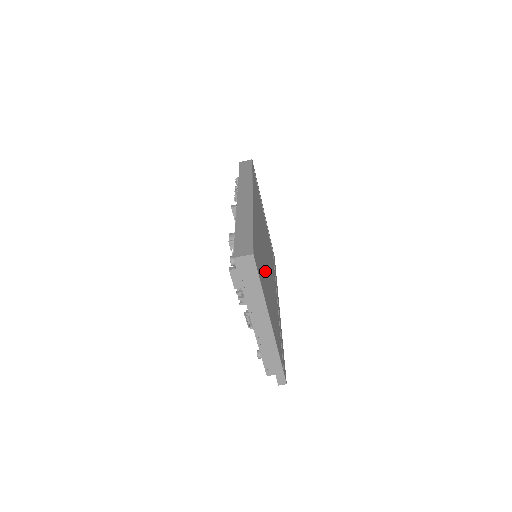
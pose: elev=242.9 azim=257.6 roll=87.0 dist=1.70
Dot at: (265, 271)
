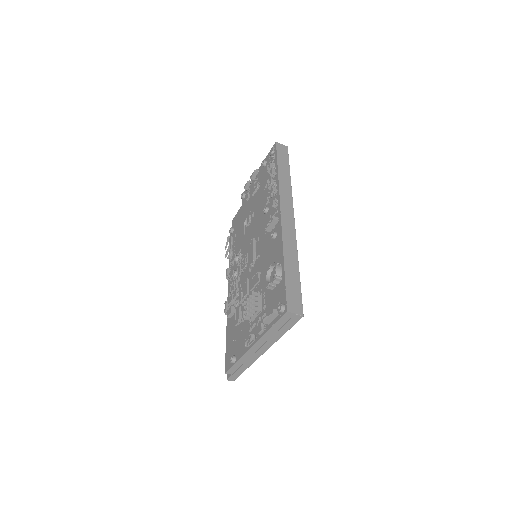
Dot at: occluded
